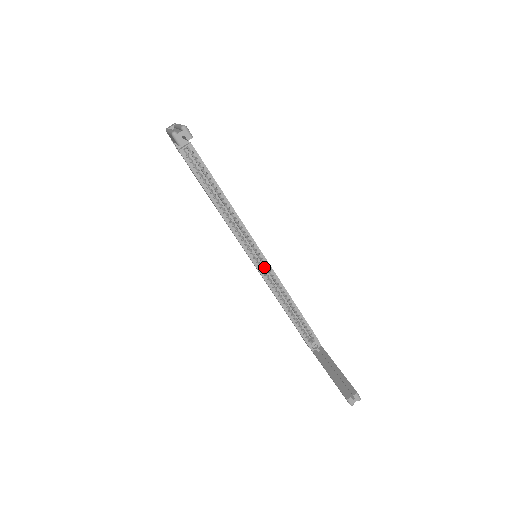
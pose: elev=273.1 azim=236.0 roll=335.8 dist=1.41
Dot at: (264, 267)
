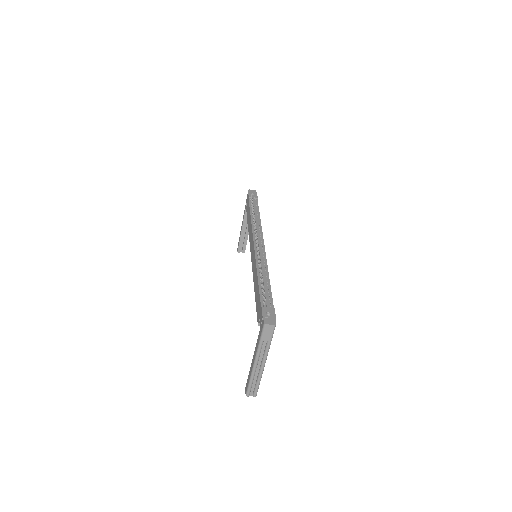
Dot at: occluded
